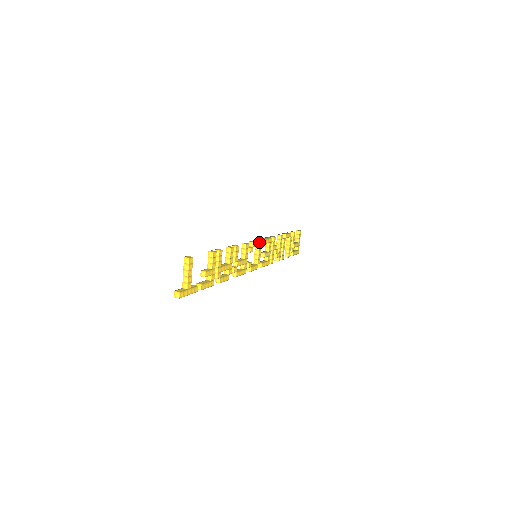
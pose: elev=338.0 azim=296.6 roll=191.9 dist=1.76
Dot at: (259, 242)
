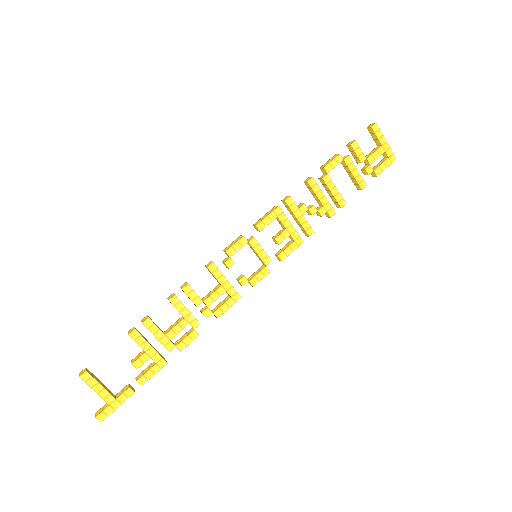
Dot at: (243, 239)
